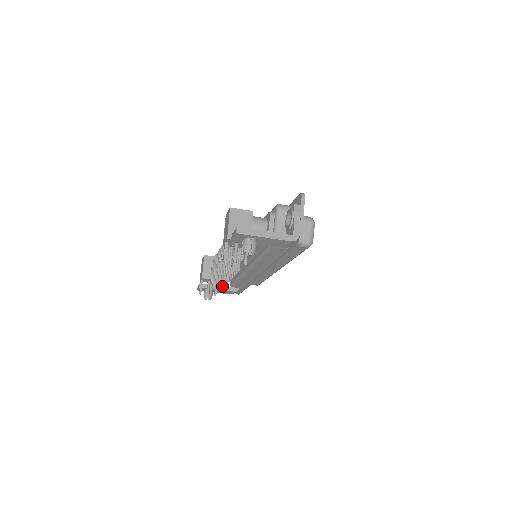
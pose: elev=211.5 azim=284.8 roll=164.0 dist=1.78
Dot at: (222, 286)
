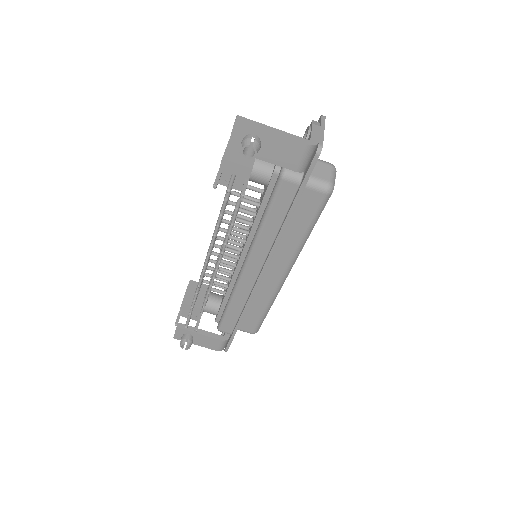
Dot at: (207, 292)
